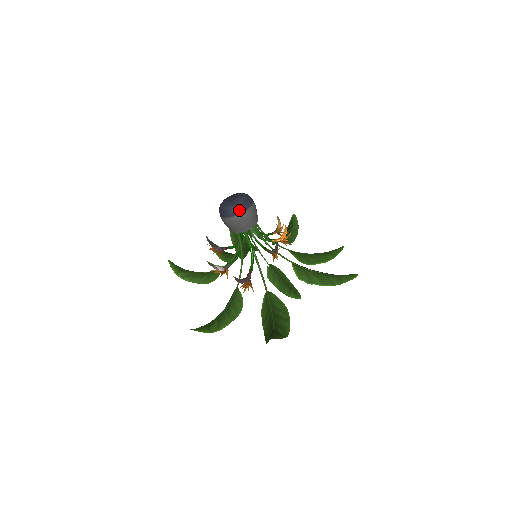
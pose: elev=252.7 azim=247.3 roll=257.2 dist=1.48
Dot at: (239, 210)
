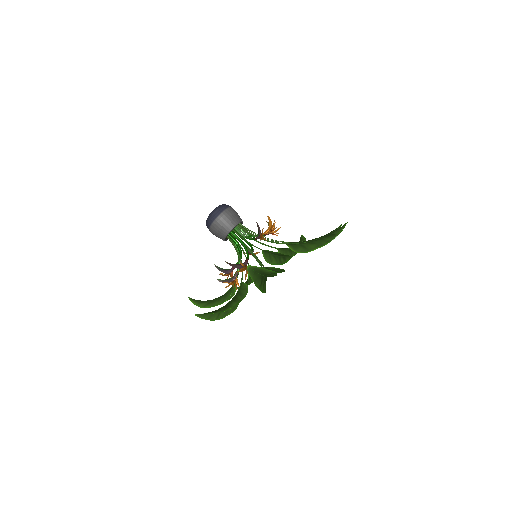
Dot at: (217, 213)
